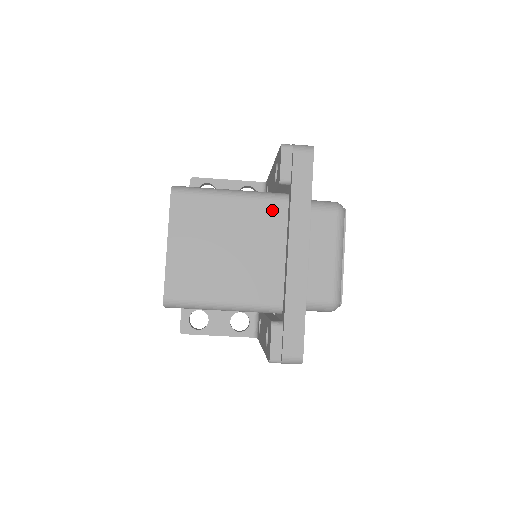
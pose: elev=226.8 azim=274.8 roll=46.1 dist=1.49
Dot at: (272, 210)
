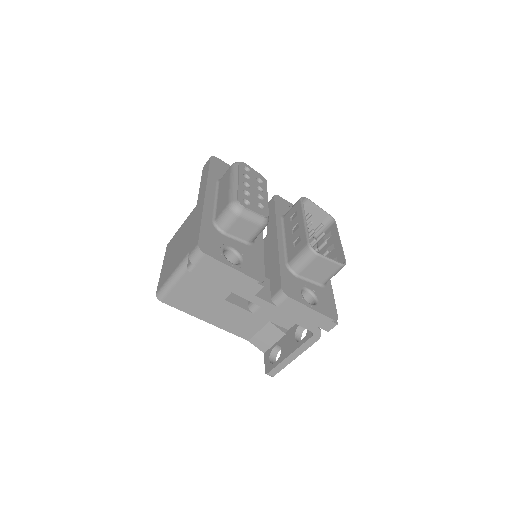
Dot at: occluded
